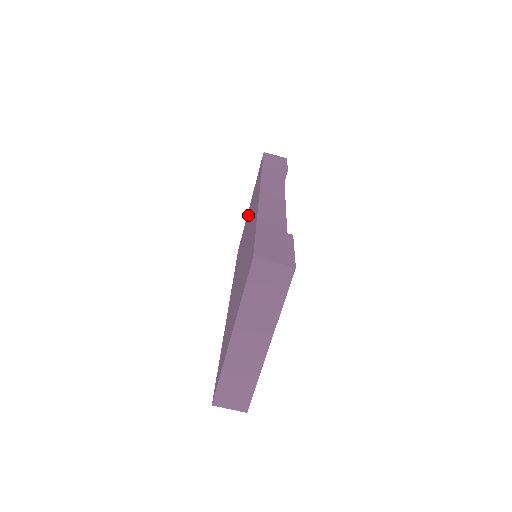
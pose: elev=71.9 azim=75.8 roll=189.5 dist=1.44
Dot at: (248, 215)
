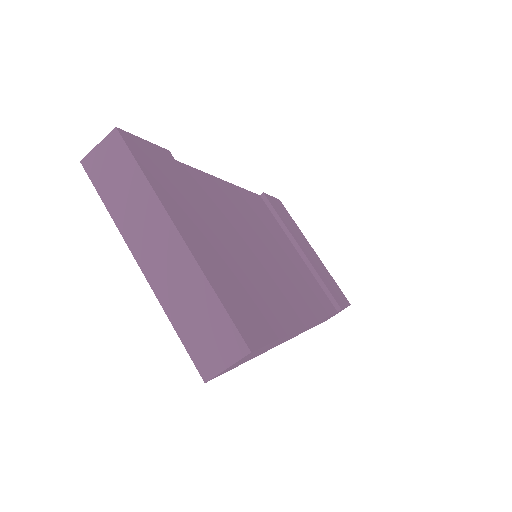
Dot at: occluded
